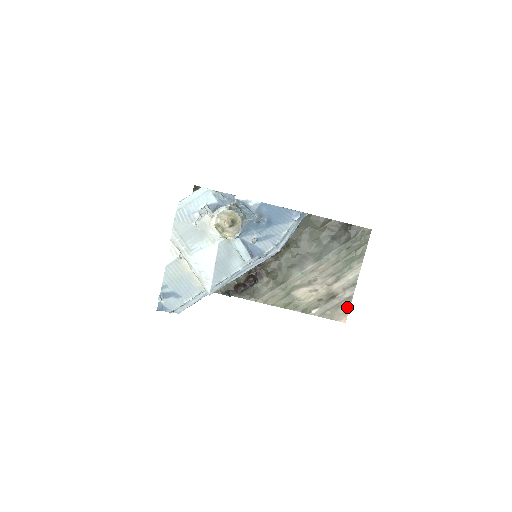
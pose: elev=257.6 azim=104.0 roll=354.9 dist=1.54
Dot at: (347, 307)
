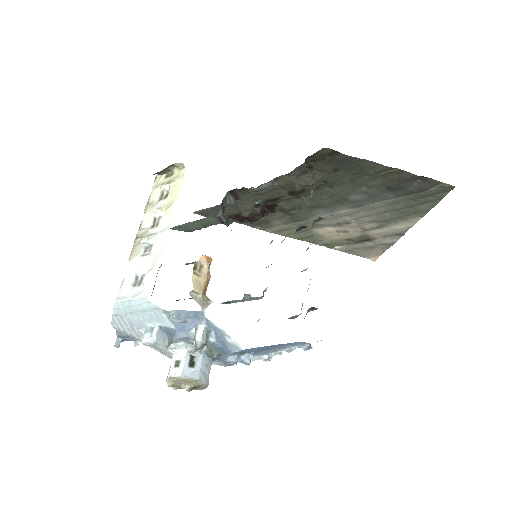
Dot at: (382, 250)
